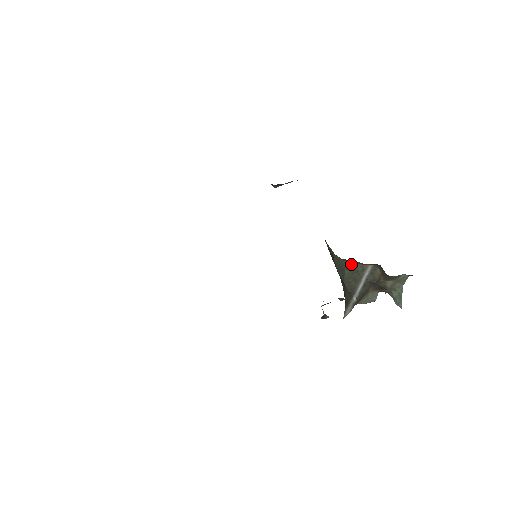
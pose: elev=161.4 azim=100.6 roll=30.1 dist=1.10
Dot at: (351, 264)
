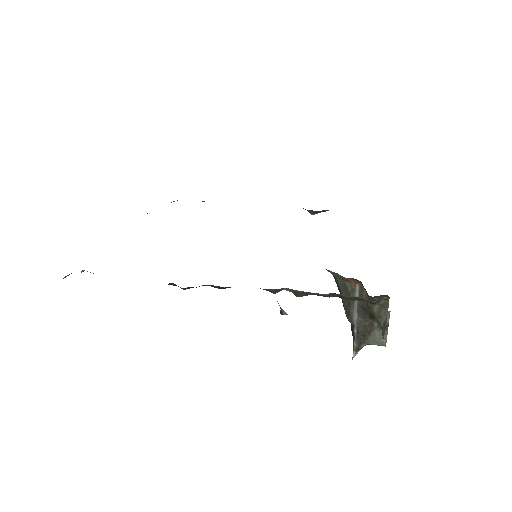
Dot at: (342, 282)
